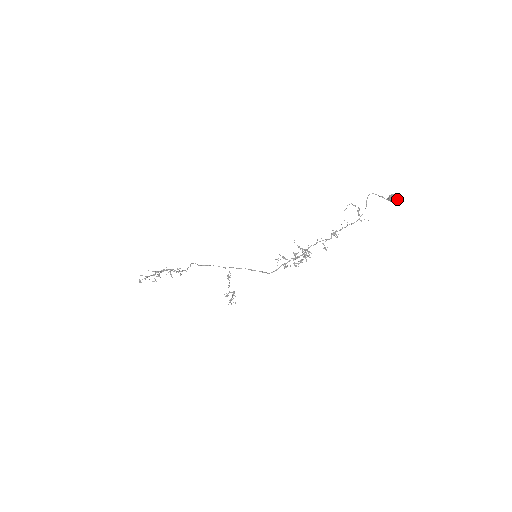
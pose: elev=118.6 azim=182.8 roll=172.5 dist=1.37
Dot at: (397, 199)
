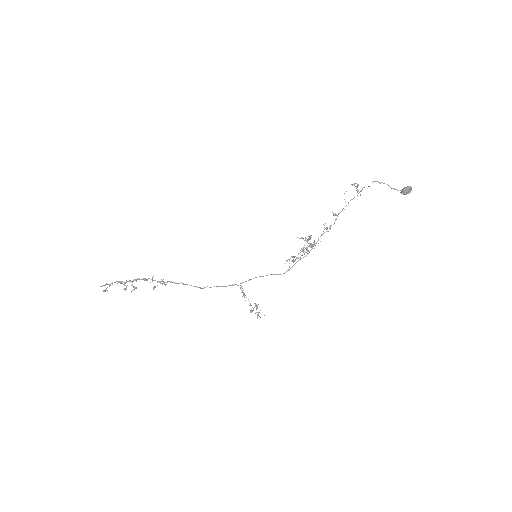
Dot at: occluded
